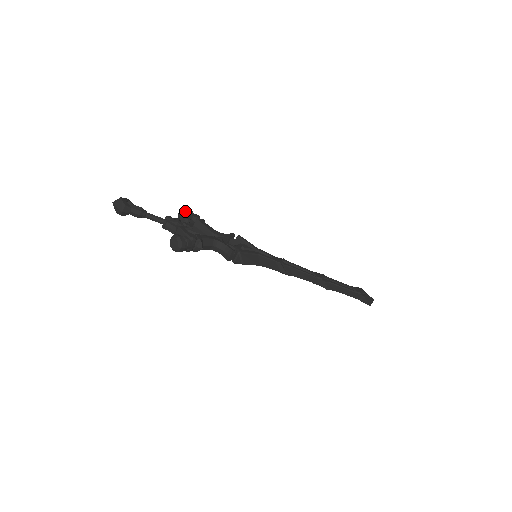
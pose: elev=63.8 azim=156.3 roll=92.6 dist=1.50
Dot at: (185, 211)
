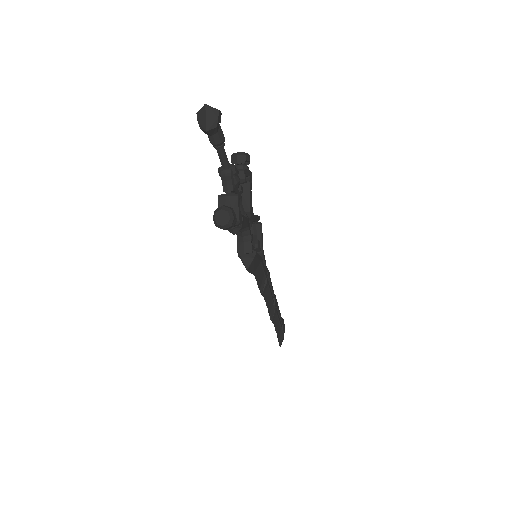
Dot at: (247, 160)
